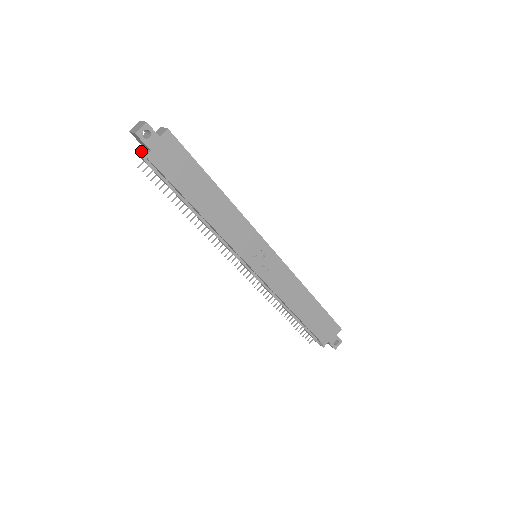
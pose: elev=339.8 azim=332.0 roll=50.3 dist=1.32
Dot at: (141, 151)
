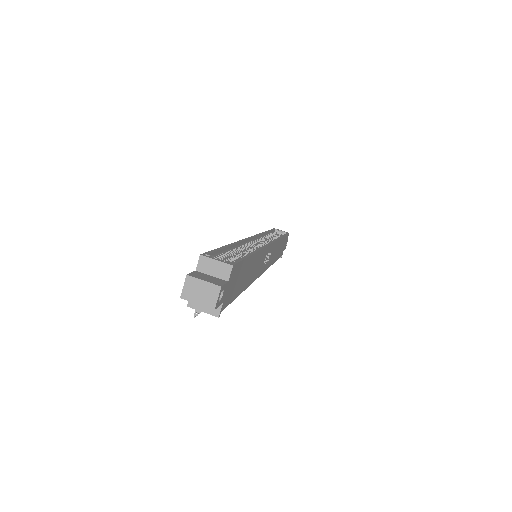
Dot at: occluded
